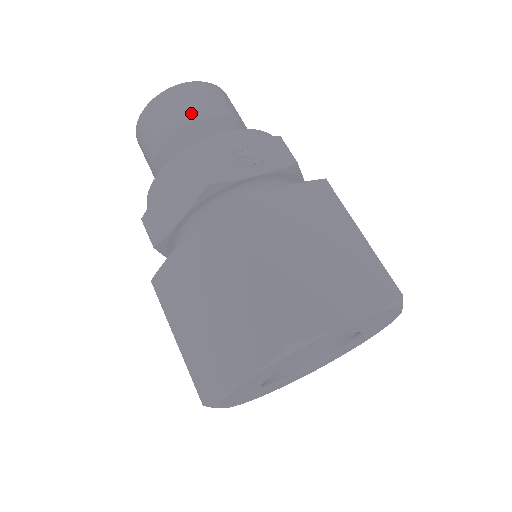
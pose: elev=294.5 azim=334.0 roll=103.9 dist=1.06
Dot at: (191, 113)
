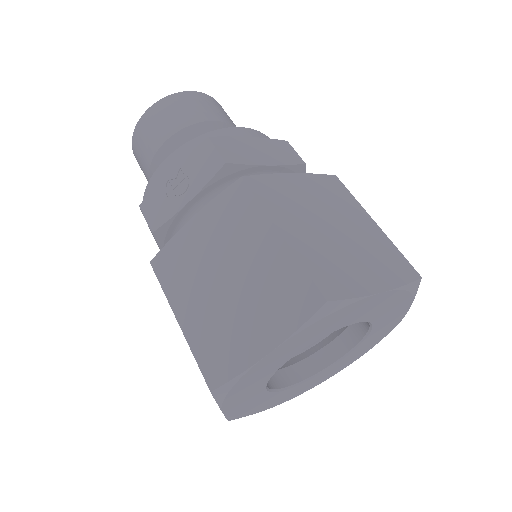
Dot at: (151, 146)
